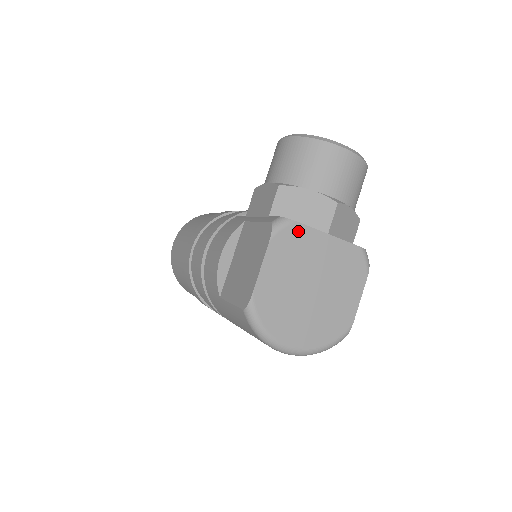
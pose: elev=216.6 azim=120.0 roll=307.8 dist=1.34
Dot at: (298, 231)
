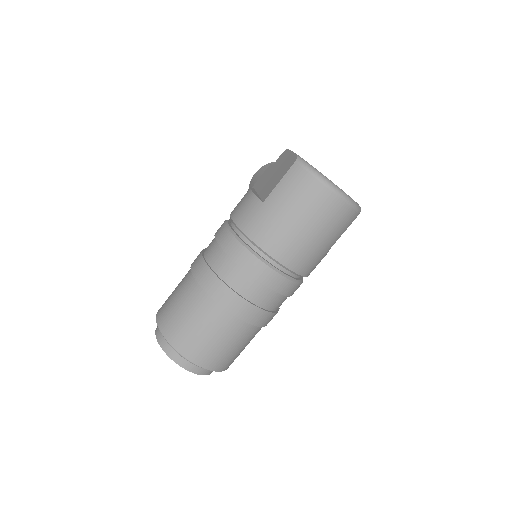
Dot at: occluded
